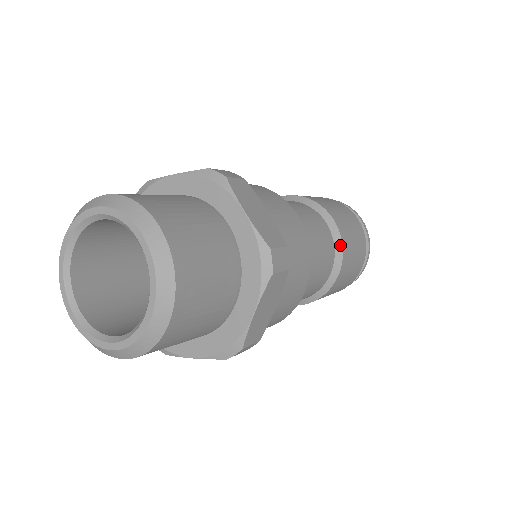
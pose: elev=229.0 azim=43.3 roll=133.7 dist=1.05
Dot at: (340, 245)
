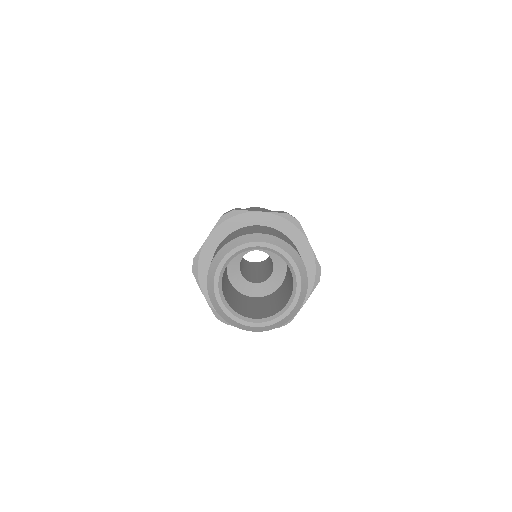
Dot at: occluded
